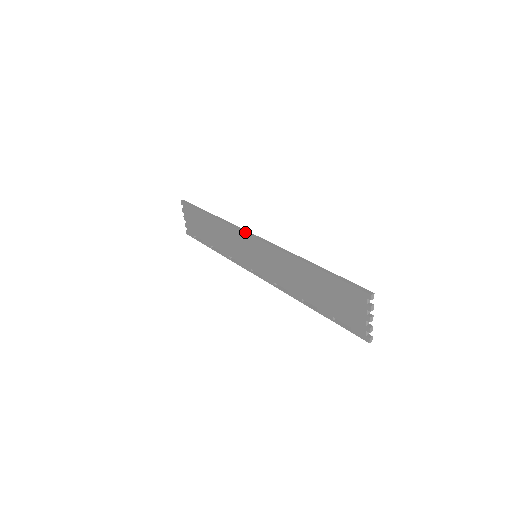
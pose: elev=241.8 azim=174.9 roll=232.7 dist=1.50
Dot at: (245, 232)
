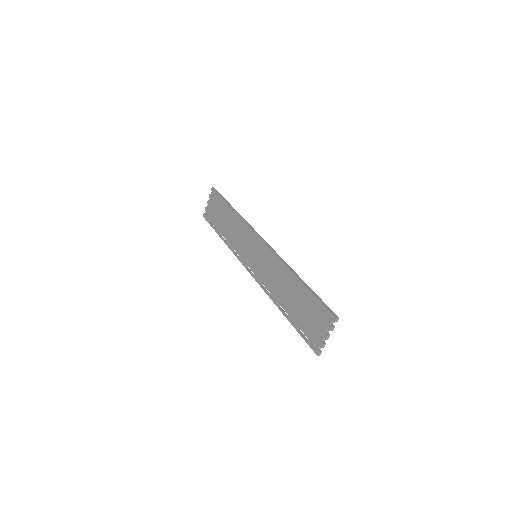
Dot at: (256, 233)
